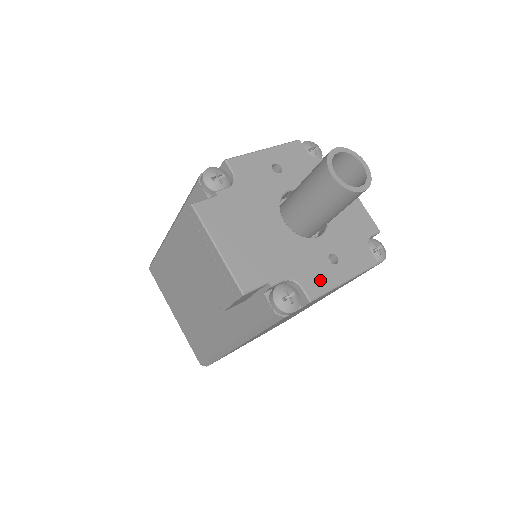
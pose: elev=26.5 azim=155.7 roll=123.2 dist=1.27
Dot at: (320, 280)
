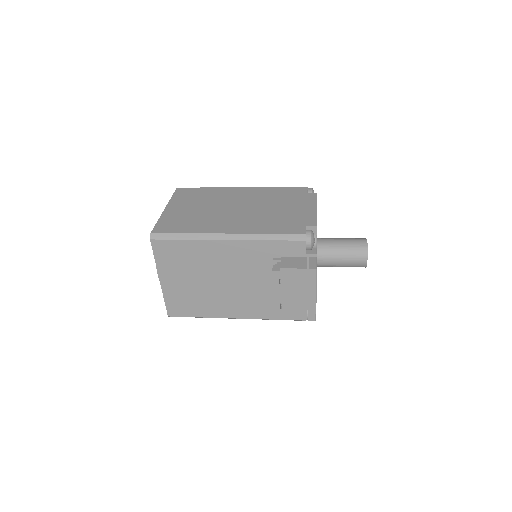
Dot at: occluded
